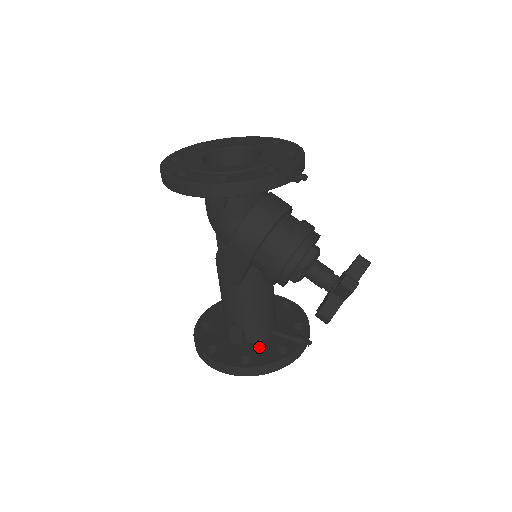
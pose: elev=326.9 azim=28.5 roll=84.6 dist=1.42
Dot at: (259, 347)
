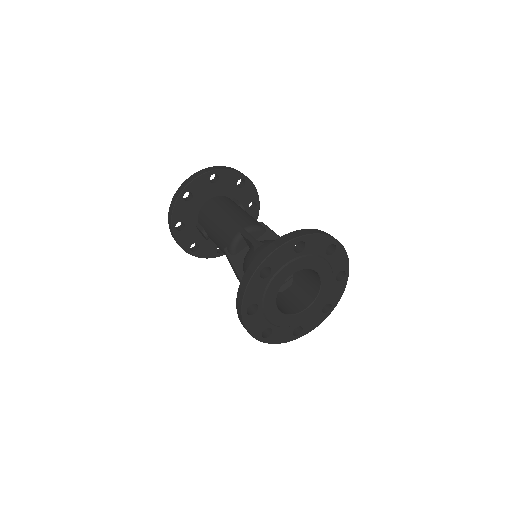
Dot at: (209, 240)
